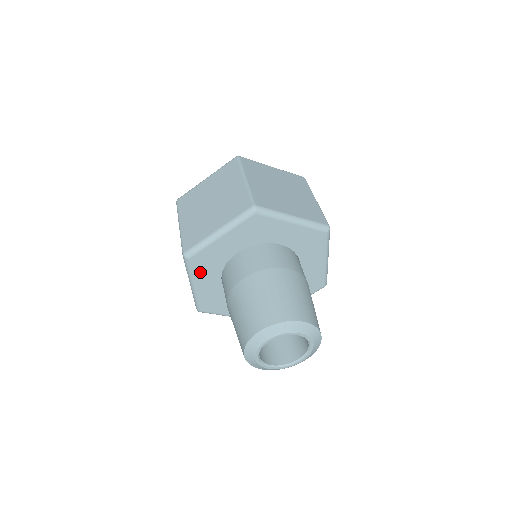
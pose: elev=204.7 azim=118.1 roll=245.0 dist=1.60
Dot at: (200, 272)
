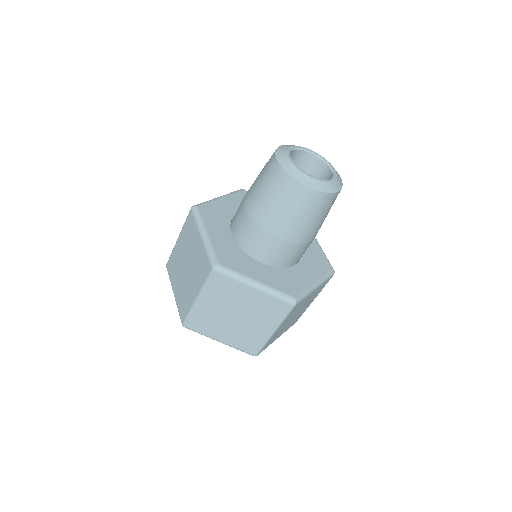
Dot at: (209, 221)
